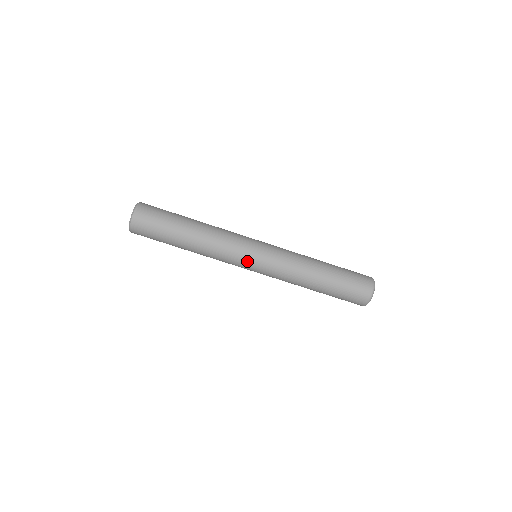
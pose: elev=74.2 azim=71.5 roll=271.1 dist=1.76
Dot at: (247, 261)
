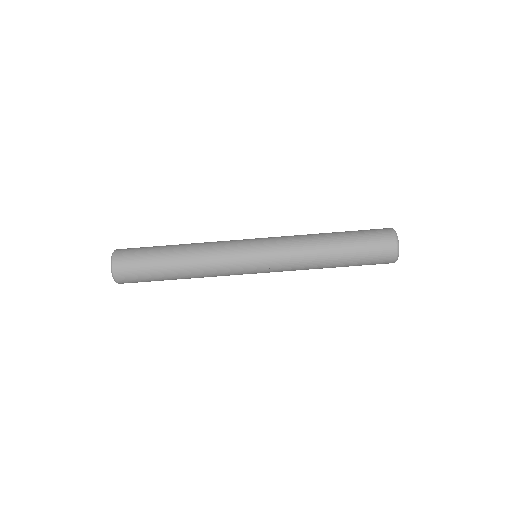
Dot at: (247, 268)
